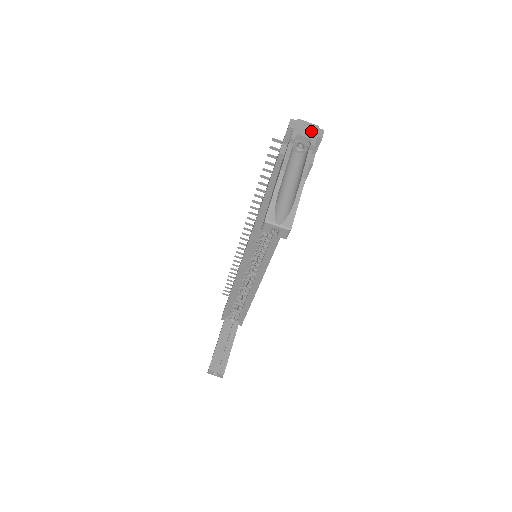
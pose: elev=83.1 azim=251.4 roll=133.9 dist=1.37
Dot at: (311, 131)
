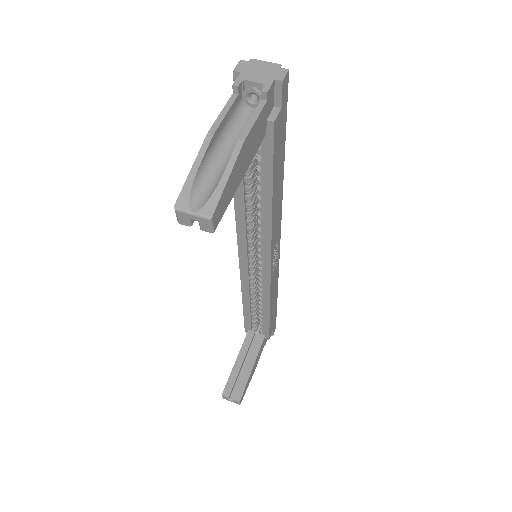
Dot at: (267, 73)
